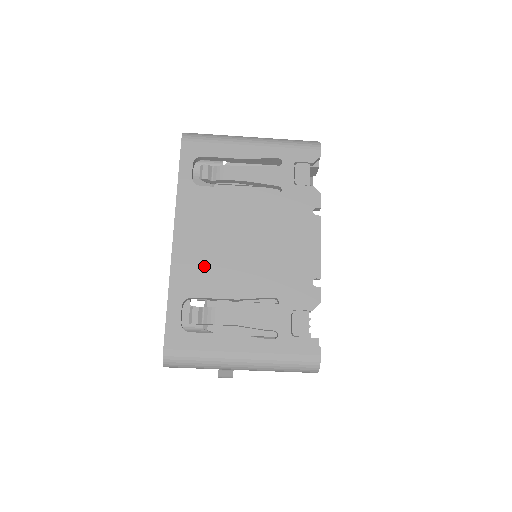
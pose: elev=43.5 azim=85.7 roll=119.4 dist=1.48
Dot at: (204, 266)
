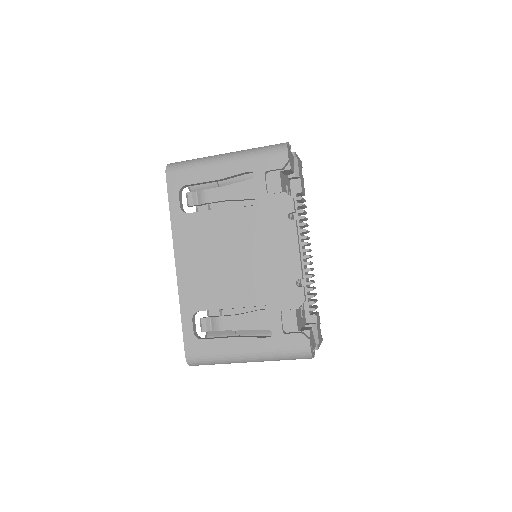
Dot at: (203, 283)
